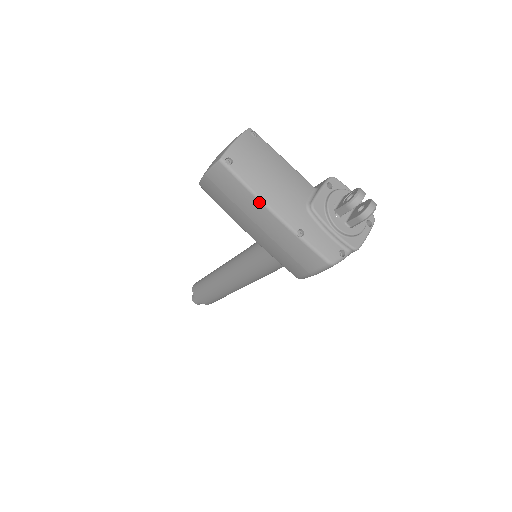
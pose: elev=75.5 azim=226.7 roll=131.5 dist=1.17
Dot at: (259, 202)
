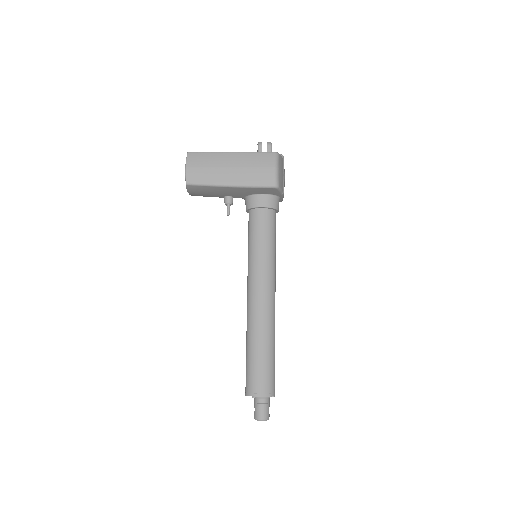
Dot at: (220, 153)
